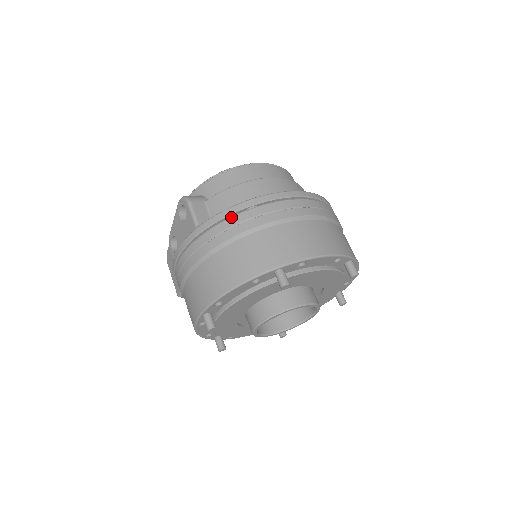
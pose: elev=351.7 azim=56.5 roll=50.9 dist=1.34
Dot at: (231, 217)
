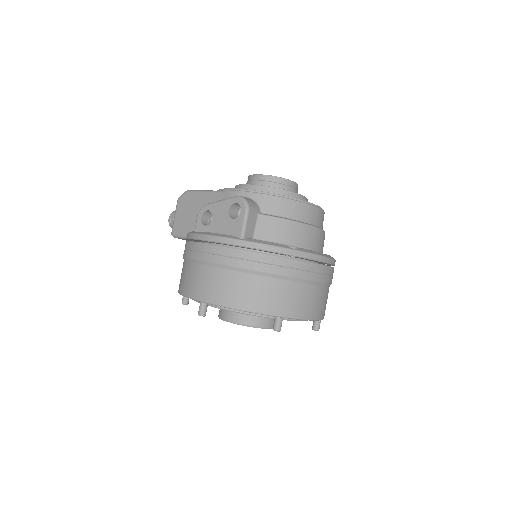
Dot at: (274, 255)
